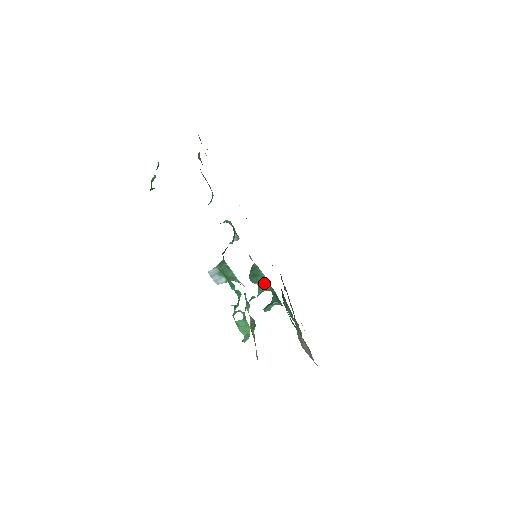
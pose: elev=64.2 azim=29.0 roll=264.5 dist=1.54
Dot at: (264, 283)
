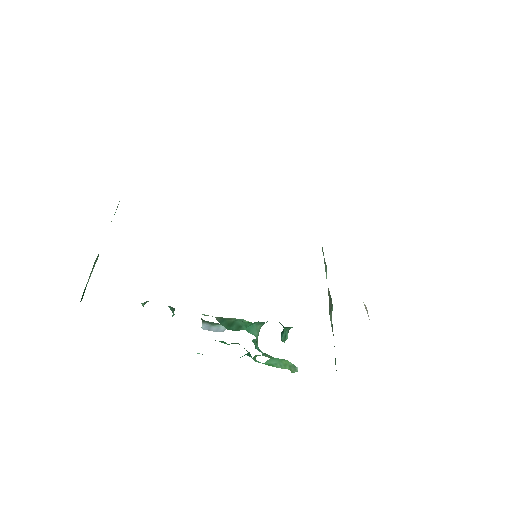
Dot at: (250, 323)
